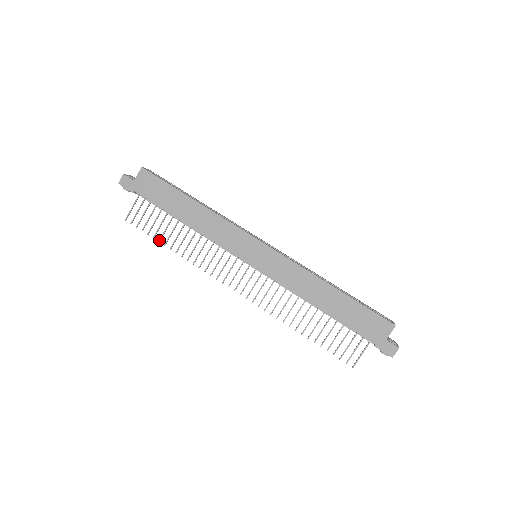
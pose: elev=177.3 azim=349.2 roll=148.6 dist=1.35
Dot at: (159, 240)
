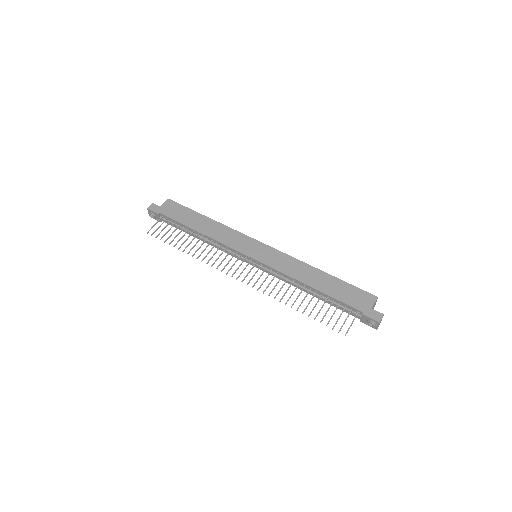
Dot at: (174, 245)
